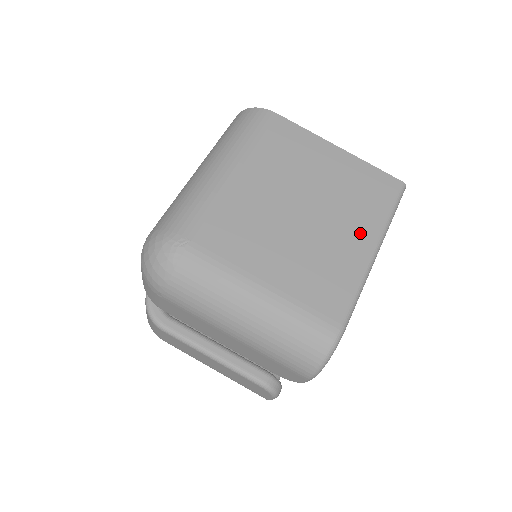
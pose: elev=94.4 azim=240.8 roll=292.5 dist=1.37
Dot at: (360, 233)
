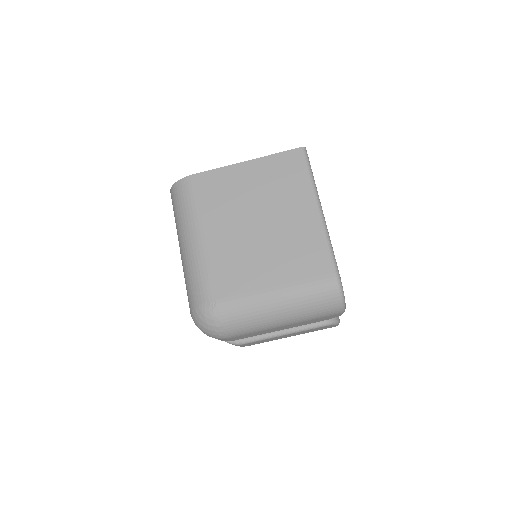
Dot at: (302, 207)
